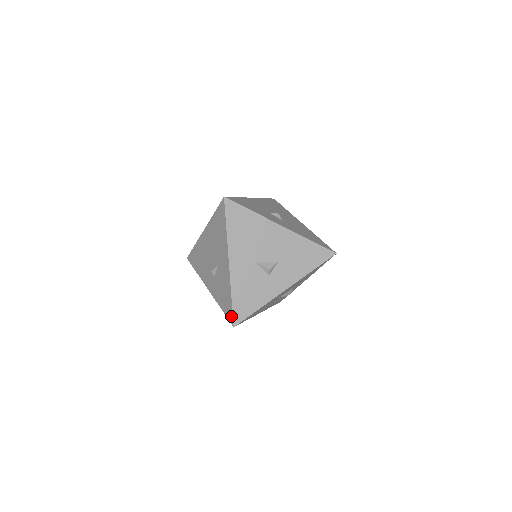
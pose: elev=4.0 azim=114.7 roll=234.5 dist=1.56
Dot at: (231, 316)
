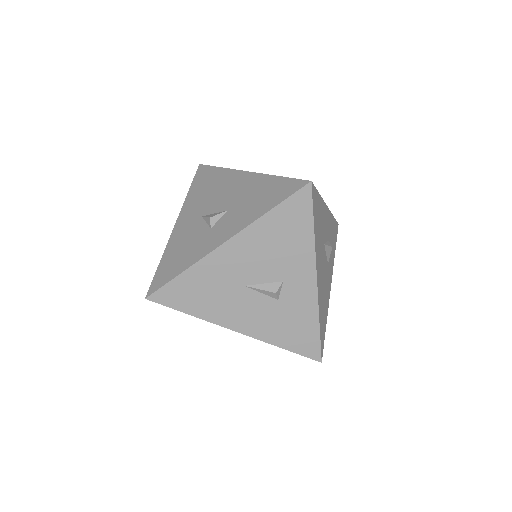
Dot at: (152, 287)
